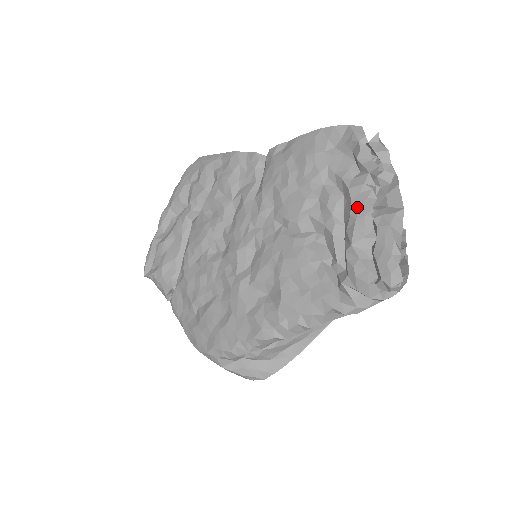
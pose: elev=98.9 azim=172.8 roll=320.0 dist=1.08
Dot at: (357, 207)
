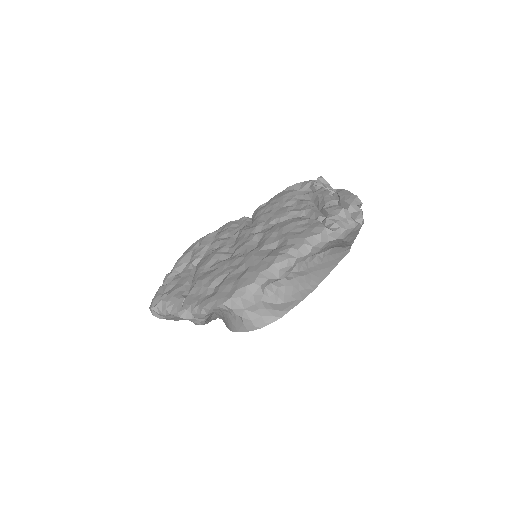
Dot at: (322, 194)
